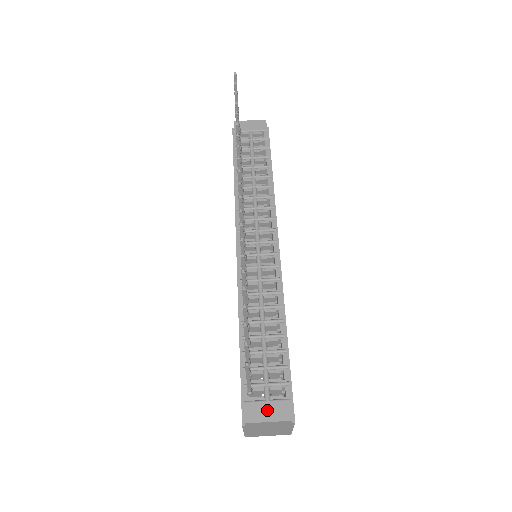
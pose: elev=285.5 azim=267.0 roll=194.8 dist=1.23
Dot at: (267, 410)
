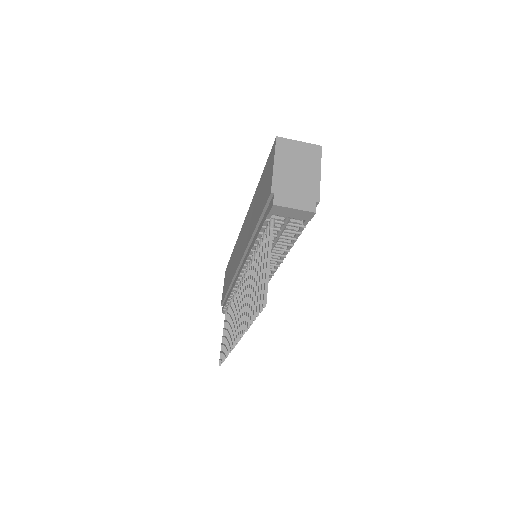
Dot at: occluded
